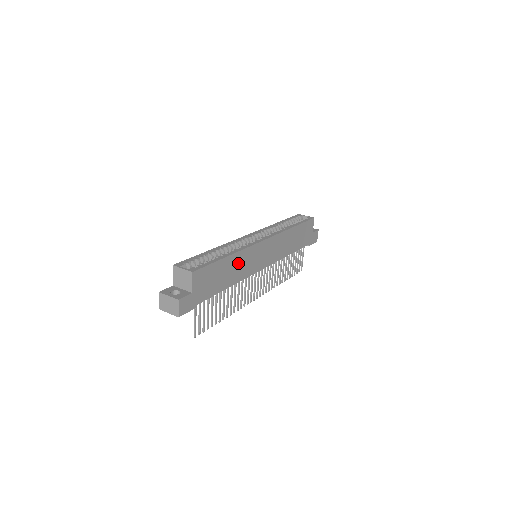
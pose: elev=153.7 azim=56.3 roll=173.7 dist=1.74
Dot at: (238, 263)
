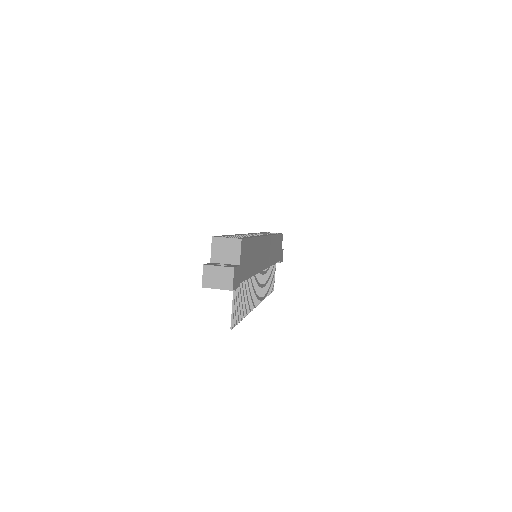
Dot at: (257, 251)
